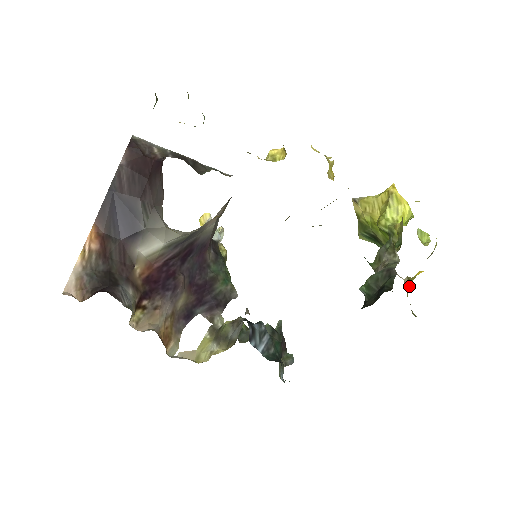
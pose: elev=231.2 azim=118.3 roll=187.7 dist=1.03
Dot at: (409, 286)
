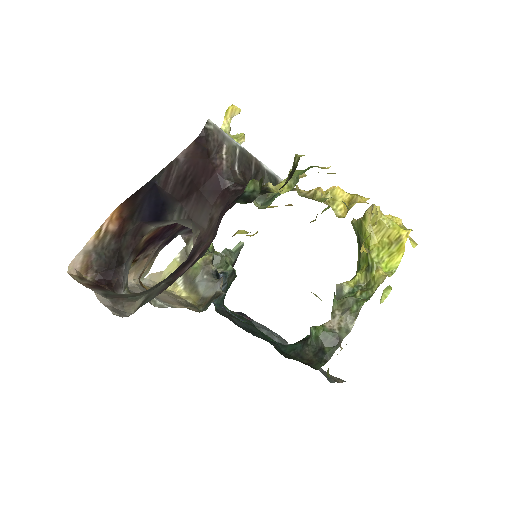
Dot at: occluded
